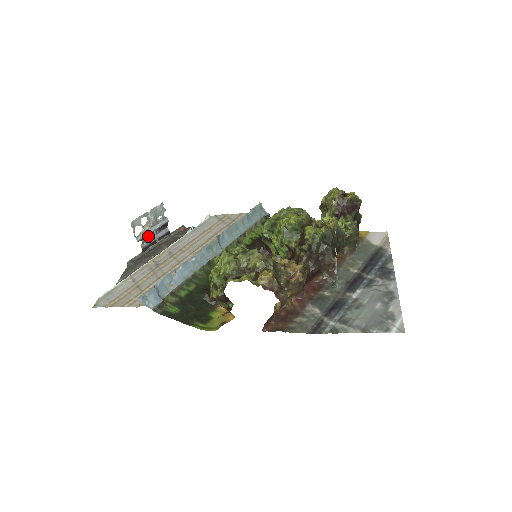
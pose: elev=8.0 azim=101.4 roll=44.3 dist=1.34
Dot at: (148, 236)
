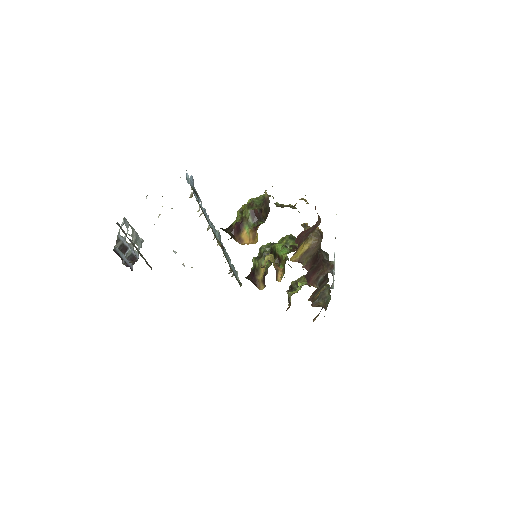
Dot at: (123, 247)
